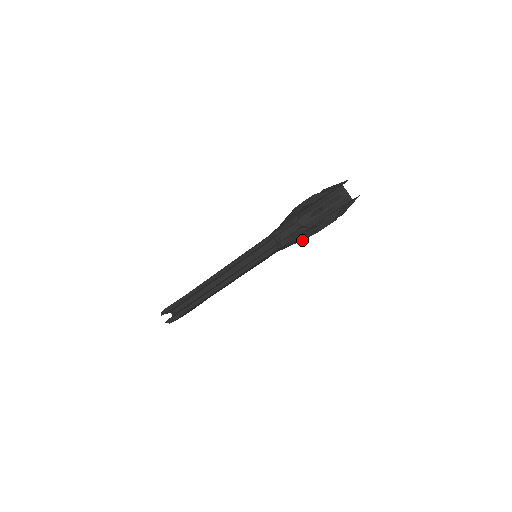
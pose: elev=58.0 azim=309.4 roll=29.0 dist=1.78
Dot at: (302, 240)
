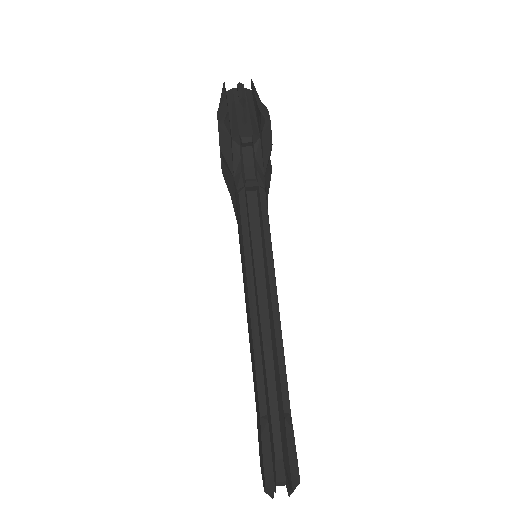
Dot at: (269, 175)
